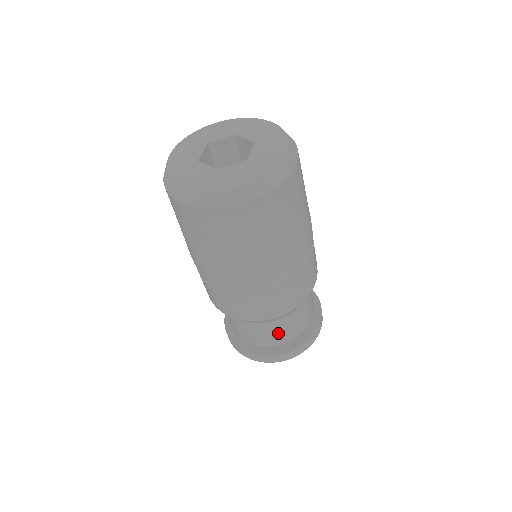
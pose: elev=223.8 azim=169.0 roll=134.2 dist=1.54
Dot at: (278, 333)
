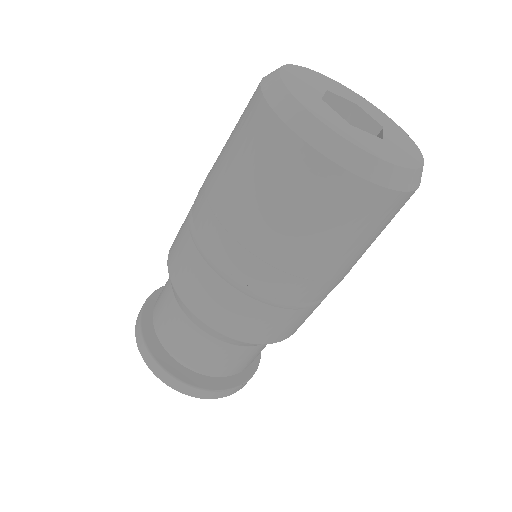
Dot at: occluded
